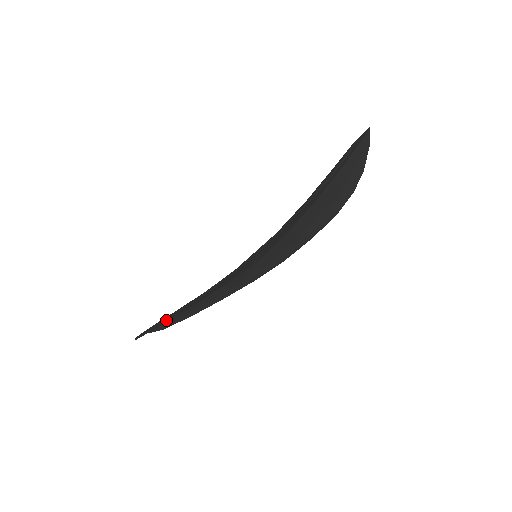
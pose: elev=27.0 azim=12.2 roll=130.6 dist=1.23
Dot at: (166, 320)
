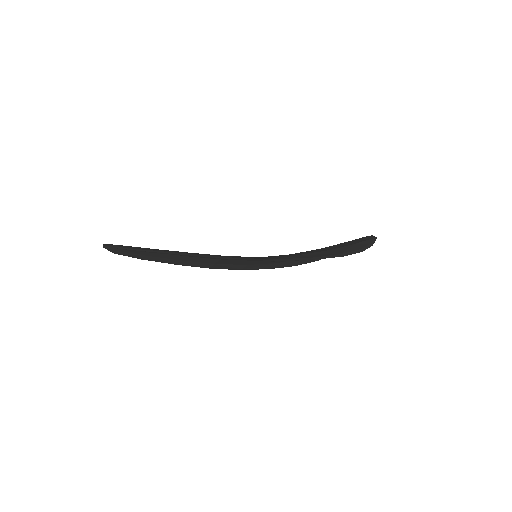
Dot at: (179, 254)
